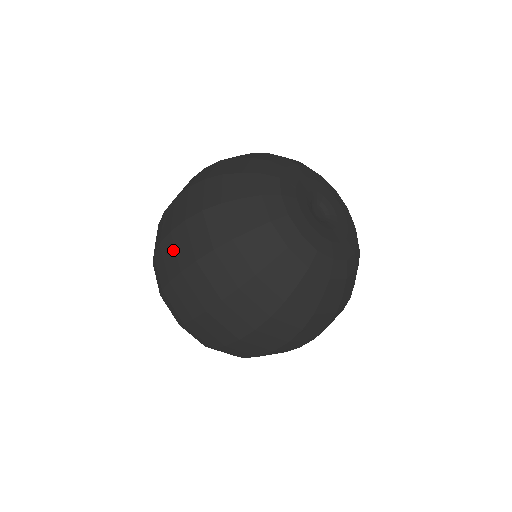
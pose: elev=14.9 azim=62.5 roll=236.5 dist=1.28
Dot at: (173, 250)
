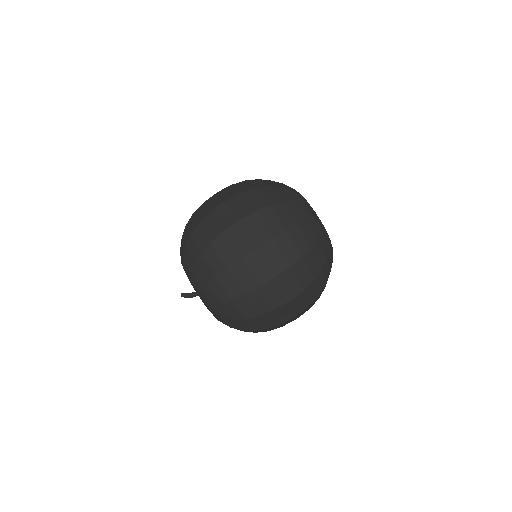
Dot at: (263, 262)
